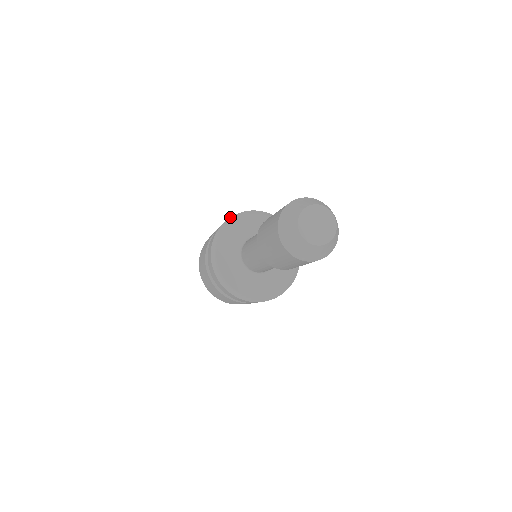
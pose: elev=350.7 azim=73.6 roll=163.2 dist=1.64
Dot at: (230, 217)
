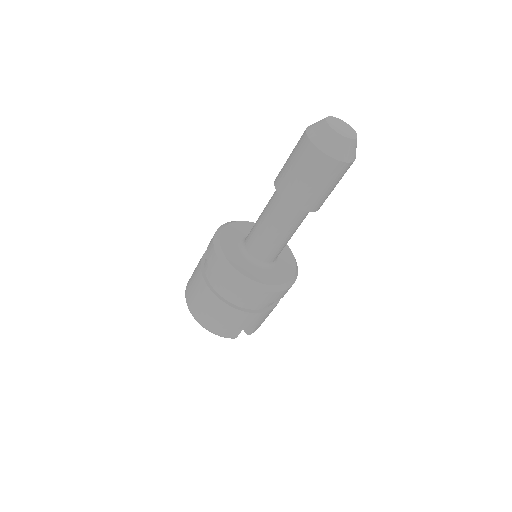
Dot at: (220, 226)
